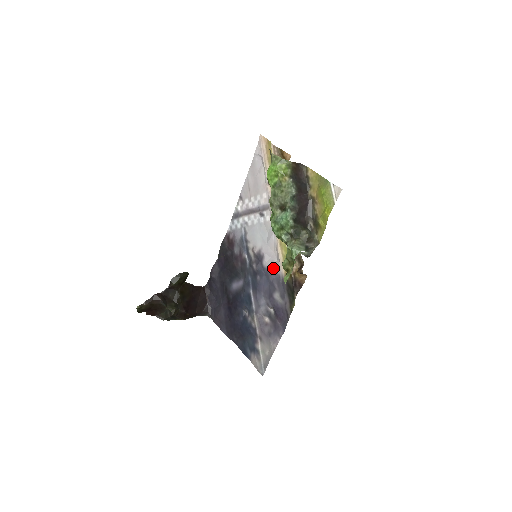
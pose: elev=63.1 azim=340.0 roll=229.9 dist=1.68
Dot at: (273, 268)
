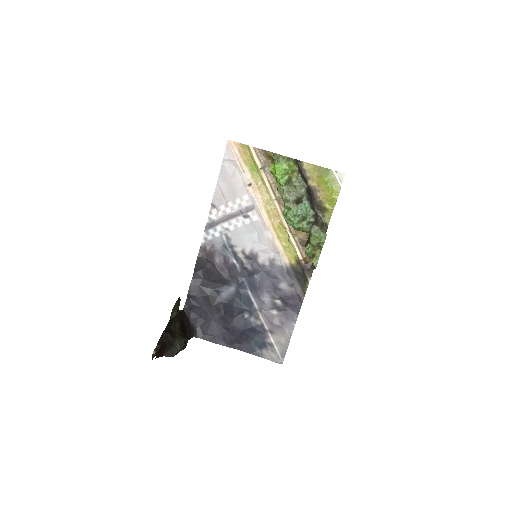
Dot at: (272, 262)
